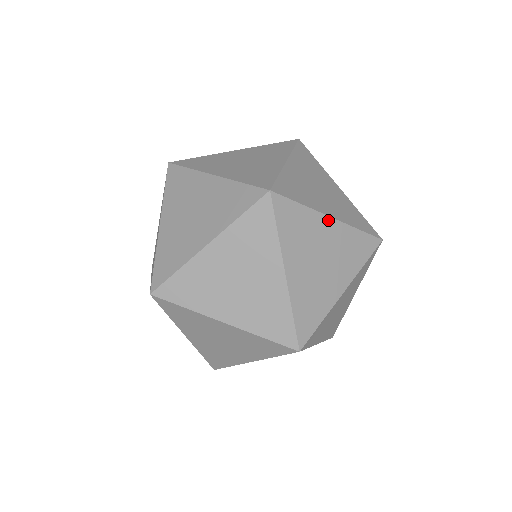
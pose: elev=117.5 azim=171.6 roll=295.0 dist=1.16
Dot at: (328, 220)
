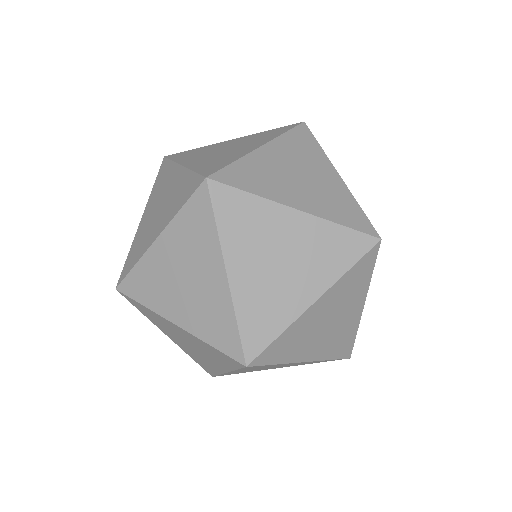
Dot at: (313, 307)
